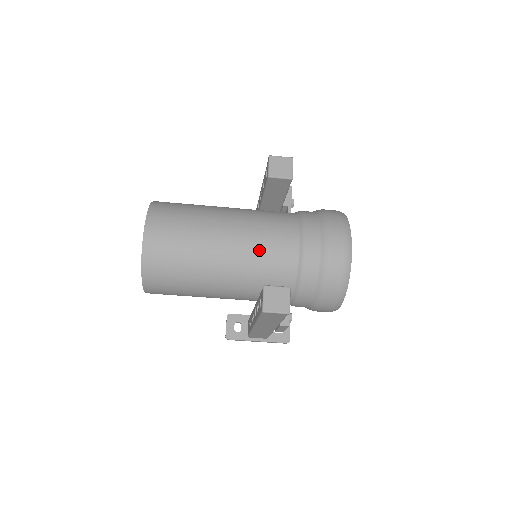
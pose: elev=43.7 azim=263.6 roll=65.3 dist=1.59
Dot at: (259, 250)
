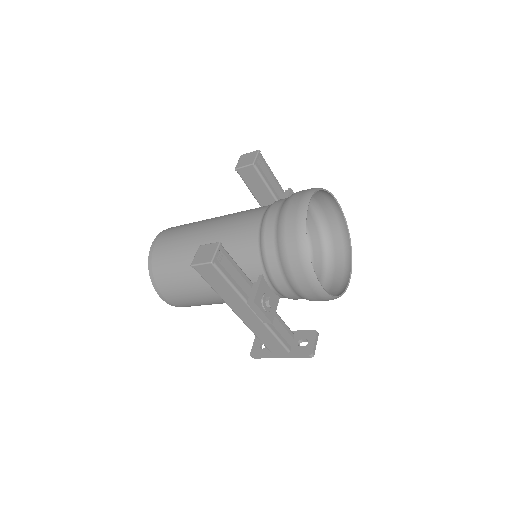
Dot at: (228, 233)
